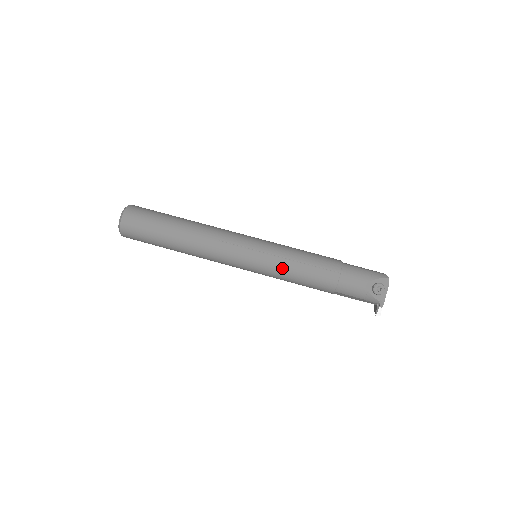
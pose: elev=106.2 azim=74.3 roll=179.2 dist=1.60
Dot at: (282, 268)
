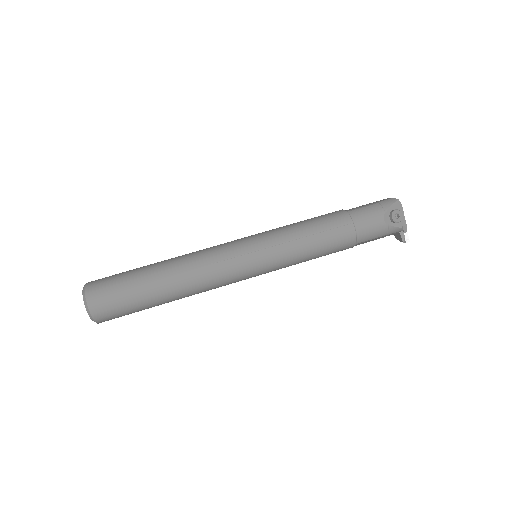
Dot at: (294, 253)
